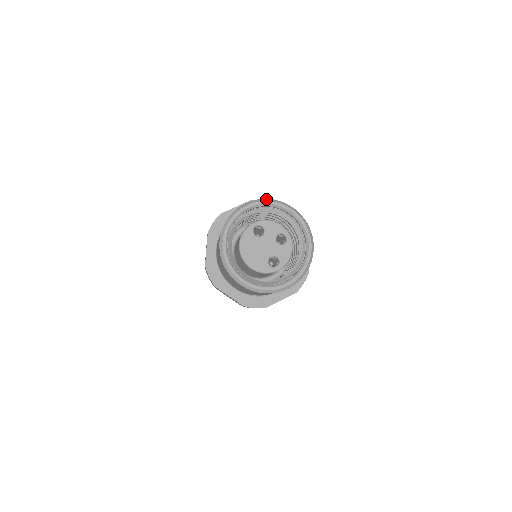
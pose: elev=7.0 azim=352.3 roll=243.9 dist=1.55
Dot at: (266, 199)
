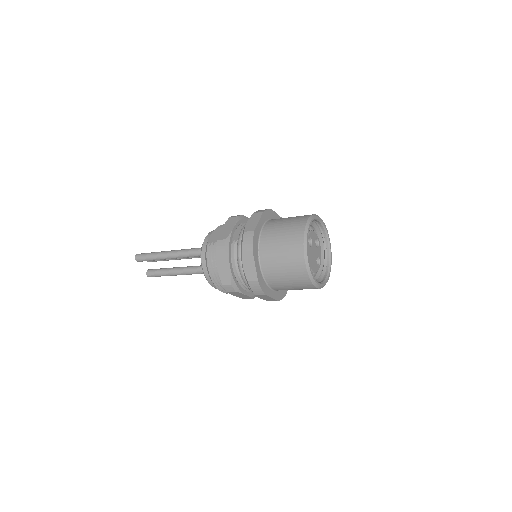
Dot at: (312, 216)
